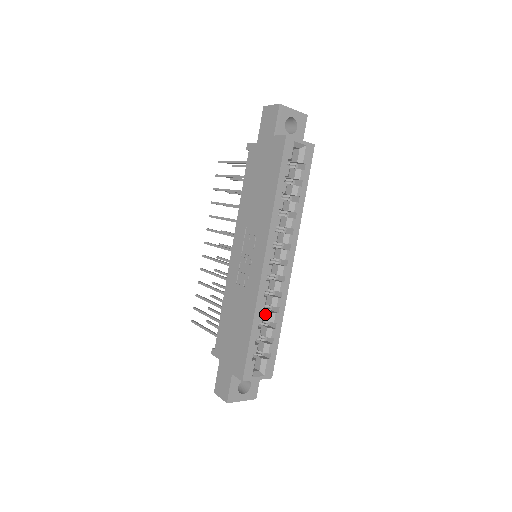
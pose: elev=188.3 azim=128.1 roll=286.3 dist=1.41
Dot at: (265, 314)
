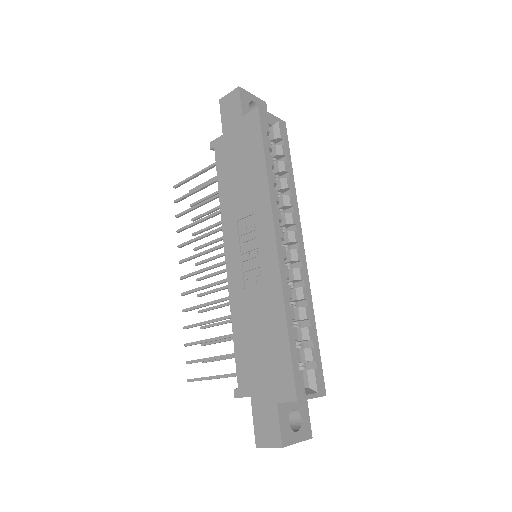
Dot at: occluded
